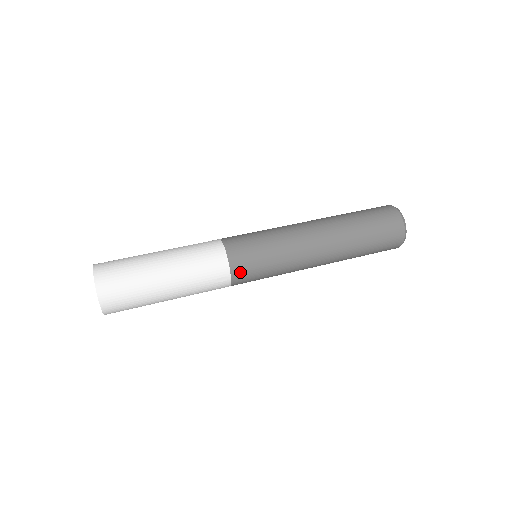
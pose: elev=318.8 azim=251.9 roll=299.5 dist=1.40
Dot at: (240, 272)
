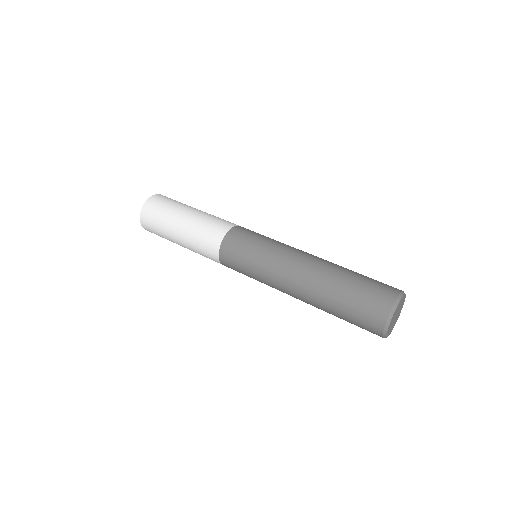
Dot at: (226, 255)
